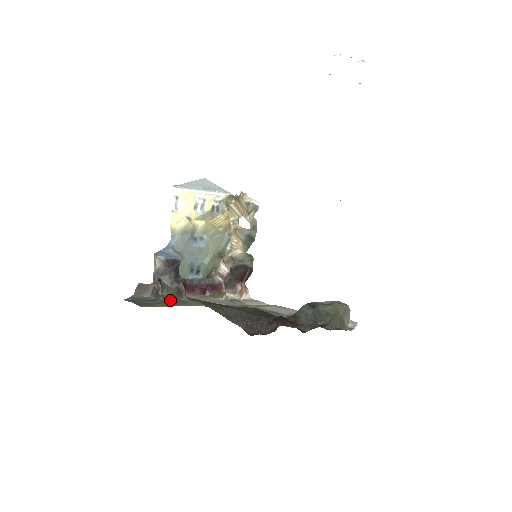
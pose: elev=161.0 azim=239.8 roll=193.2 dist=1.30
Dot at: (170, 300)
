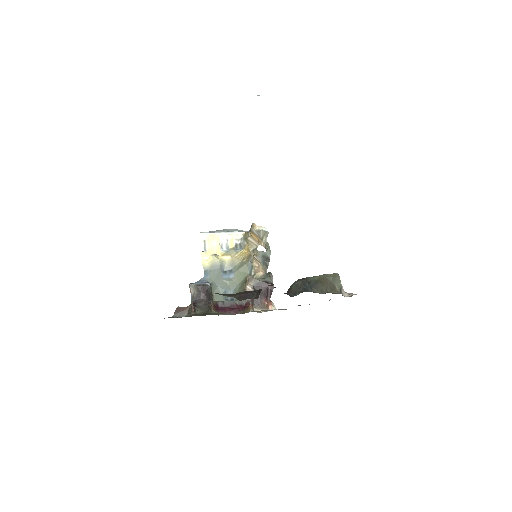
Dot at: (201, 314)
